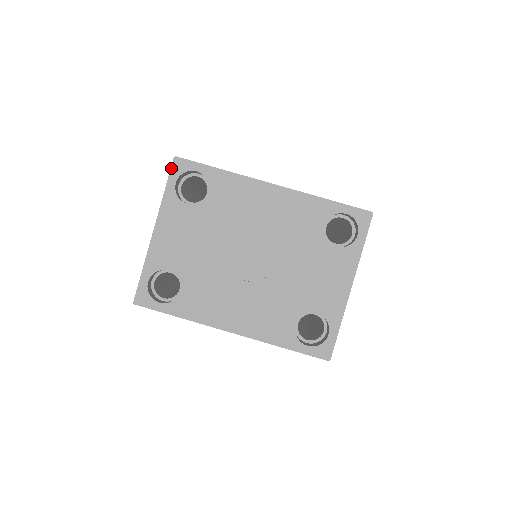
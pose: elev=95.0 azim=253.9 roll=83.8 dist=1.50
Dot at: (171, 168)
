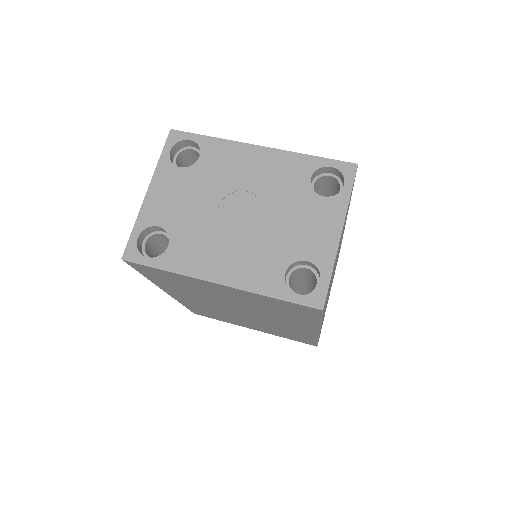
Dot at: (167, 139)
